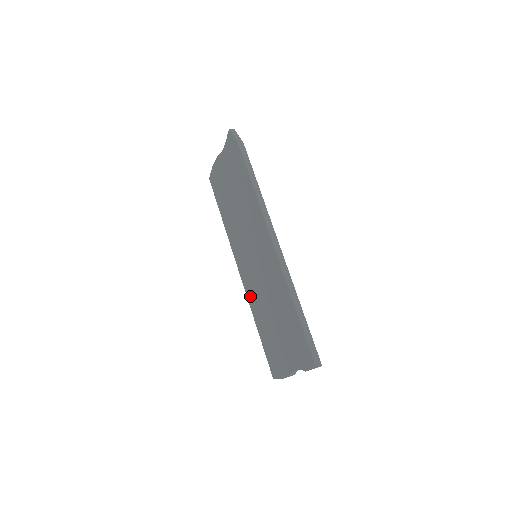
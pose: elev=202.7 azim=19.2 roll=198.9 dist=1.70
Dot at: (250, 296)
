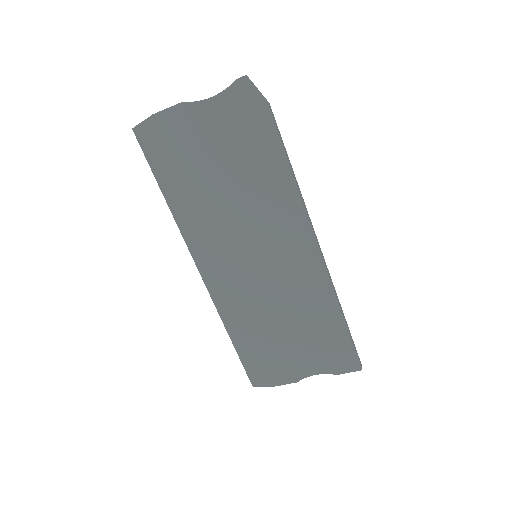
Dot at: (225, 303)
